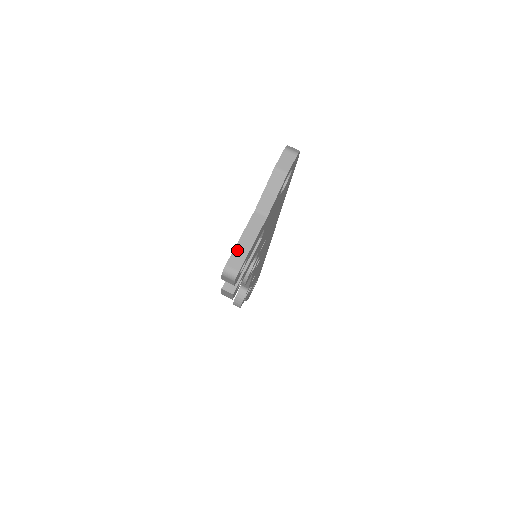
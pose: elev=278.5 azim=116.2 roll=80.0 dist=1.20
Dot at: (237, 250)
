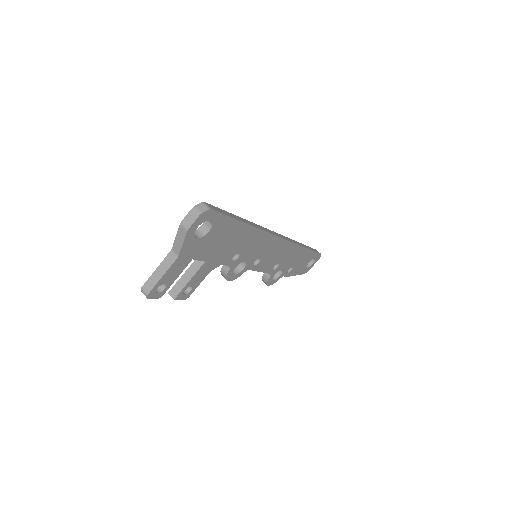
Dot at: (152, 278)
